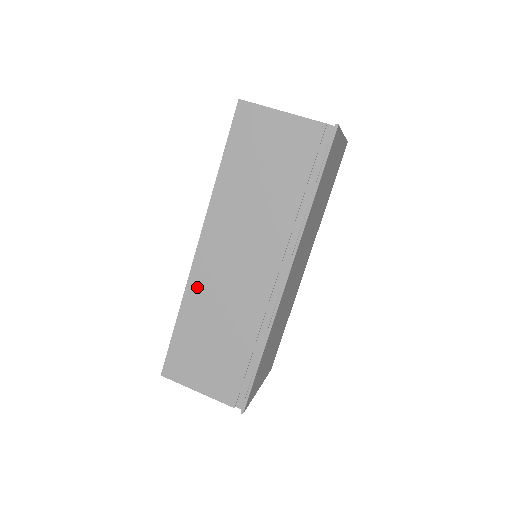
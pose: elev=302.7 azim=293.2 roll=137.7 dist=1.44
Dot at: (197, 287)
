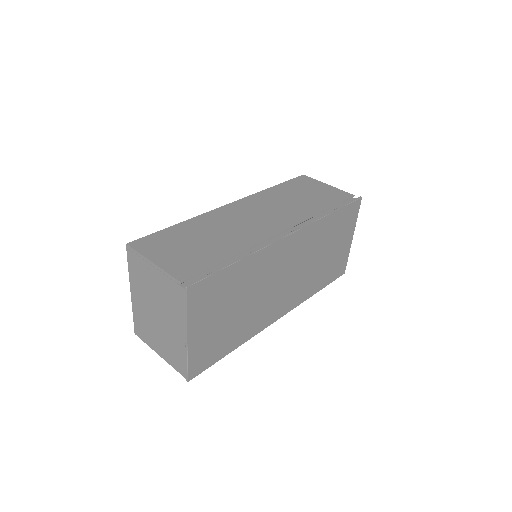
Dot at: (212, 216)
